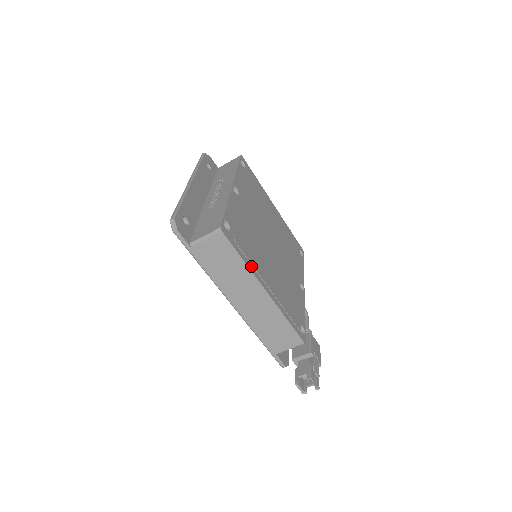
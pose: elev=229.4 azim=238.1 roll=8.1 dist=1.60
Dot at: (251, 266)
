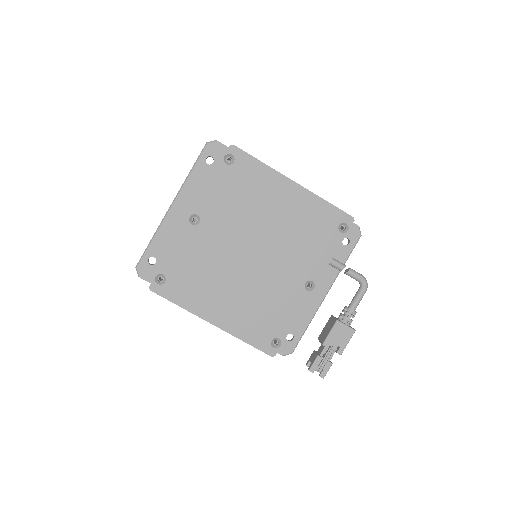
Dot at: (192, 306)
